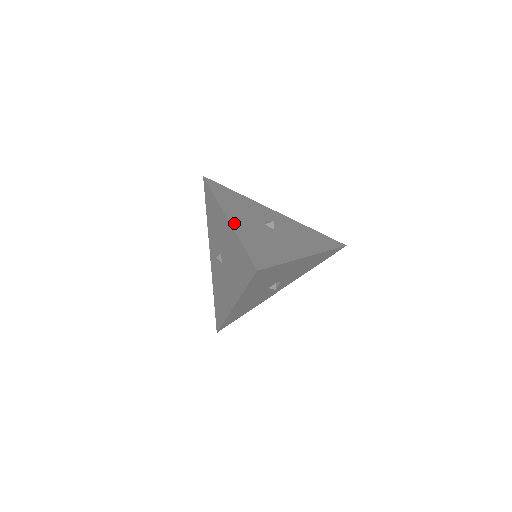
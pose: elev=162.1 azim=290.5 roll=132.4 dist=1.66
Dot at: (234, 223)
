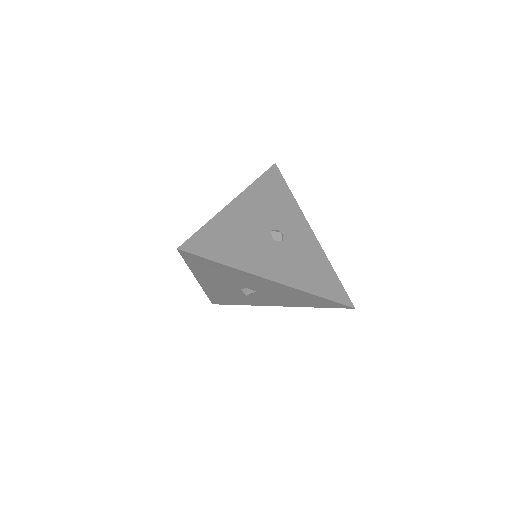
Dot at: (231, 208)
